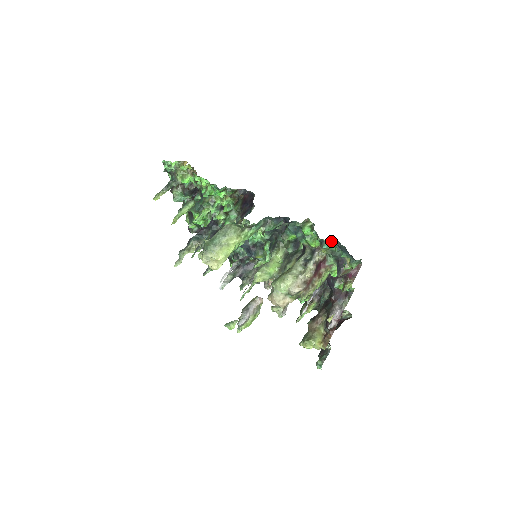
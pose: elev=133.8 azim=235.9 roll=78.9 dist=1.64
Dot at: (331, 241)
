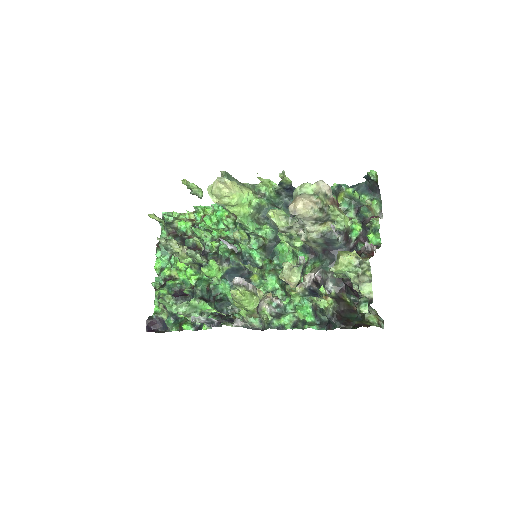
Dot at: (348, 187)
